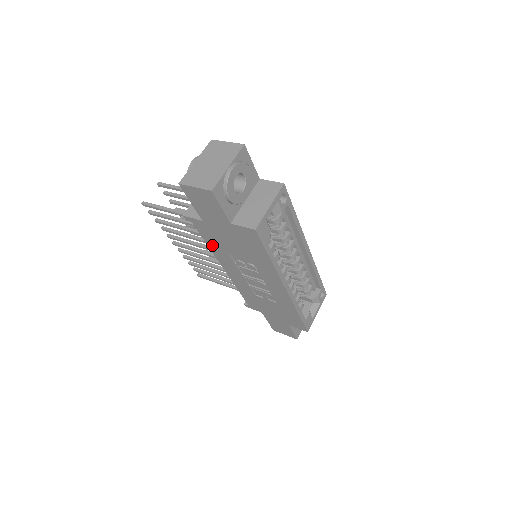
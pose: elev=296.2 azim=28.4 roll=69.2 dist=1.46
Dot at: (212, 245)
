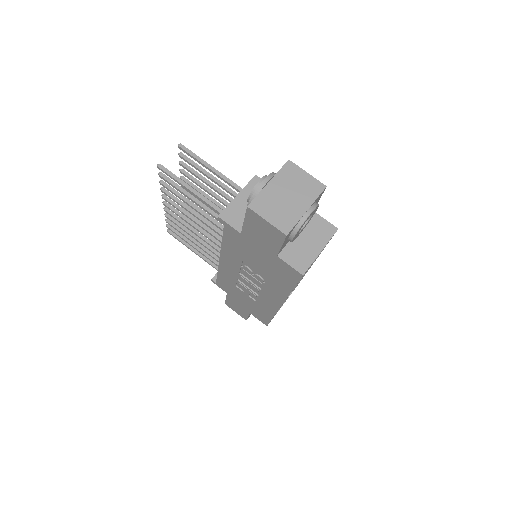
Dot at: (228, 245)
